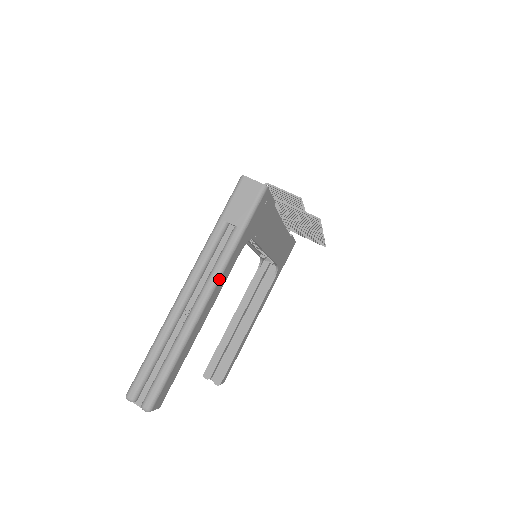
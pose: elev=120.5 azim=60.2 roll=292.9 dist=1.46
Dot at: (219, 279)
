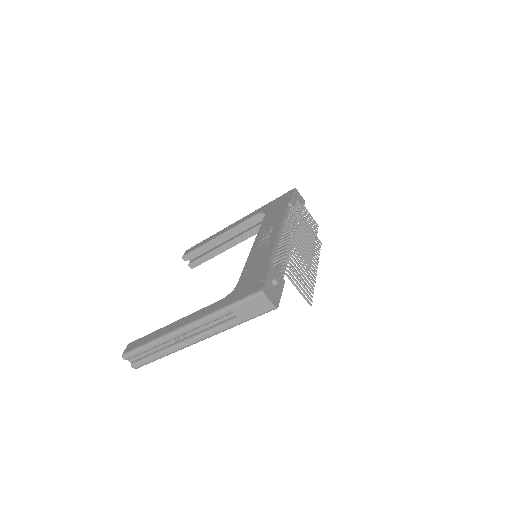
Dot at: (211, 336)
